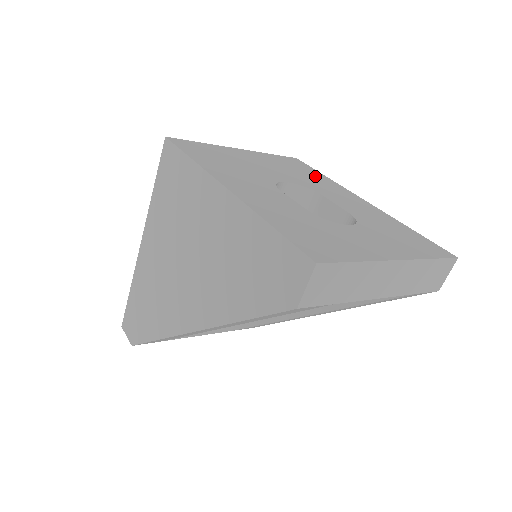
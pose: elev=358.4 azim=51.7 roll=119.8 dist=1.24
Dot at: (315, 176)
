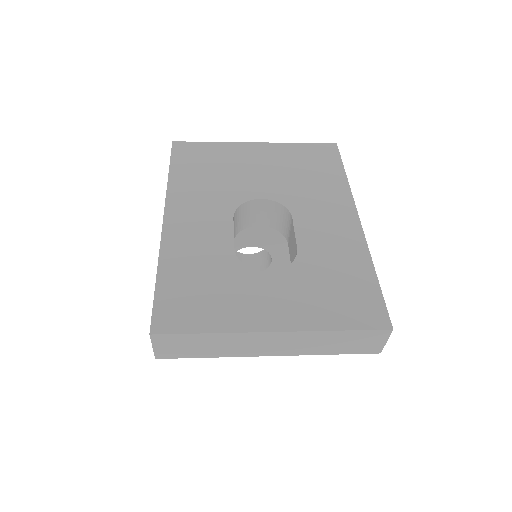
Dot at: (325, 179)
